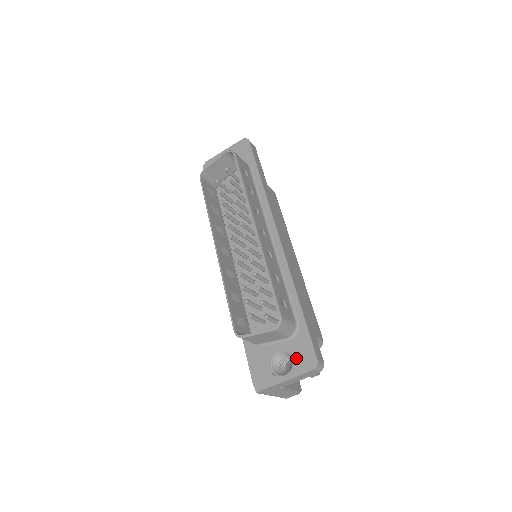
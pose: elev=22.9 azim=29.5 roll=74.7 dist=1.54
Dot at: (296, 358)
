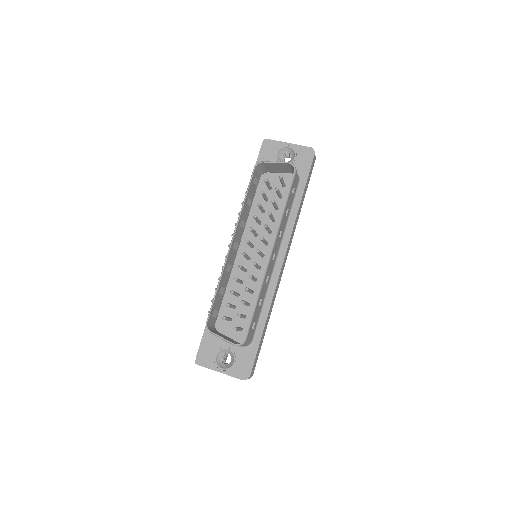
Dot at: (237, 363)
